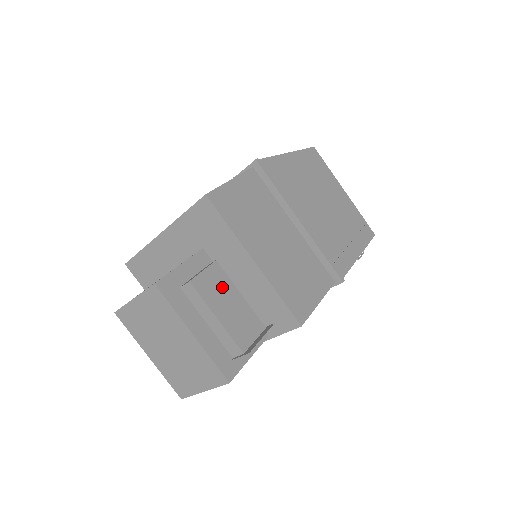
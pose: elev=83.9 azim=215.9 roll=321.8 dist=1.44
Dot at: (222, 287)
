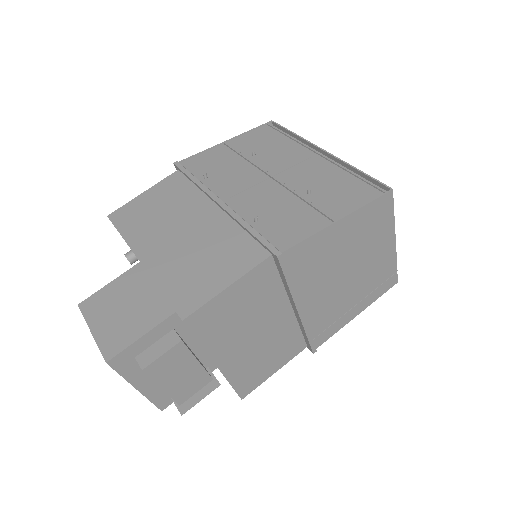
Dot at: (179, 362)
